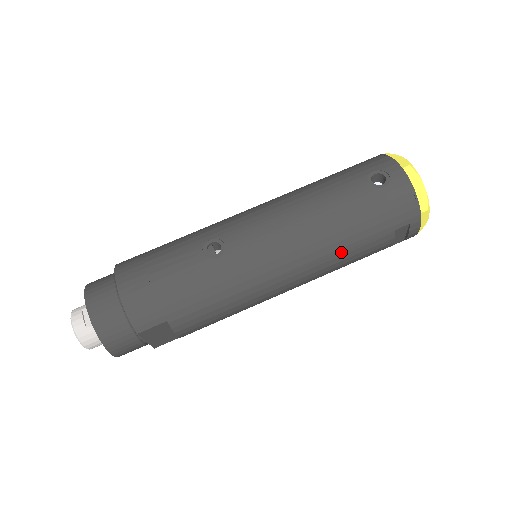
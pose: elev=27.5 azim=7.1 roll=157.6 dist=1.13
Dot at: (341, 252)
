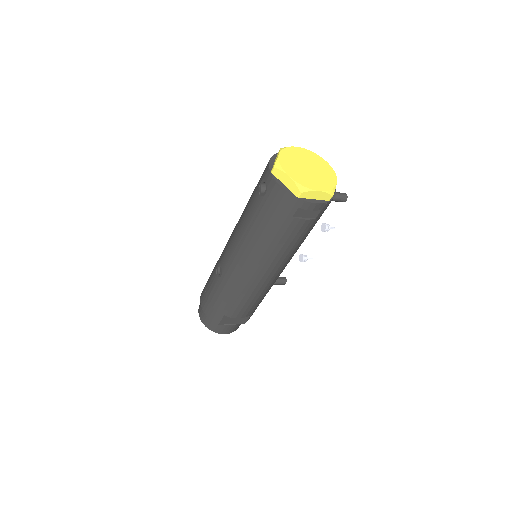
Dot at: (273, 246)
